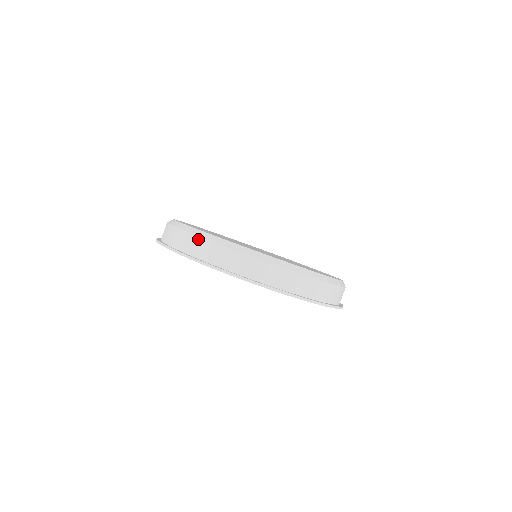
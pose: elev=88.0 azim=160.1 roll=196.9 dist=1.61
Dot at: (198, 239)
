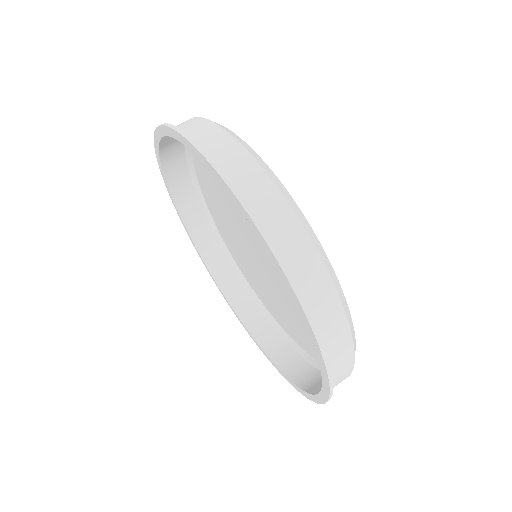
Dot at: (195, 118)
